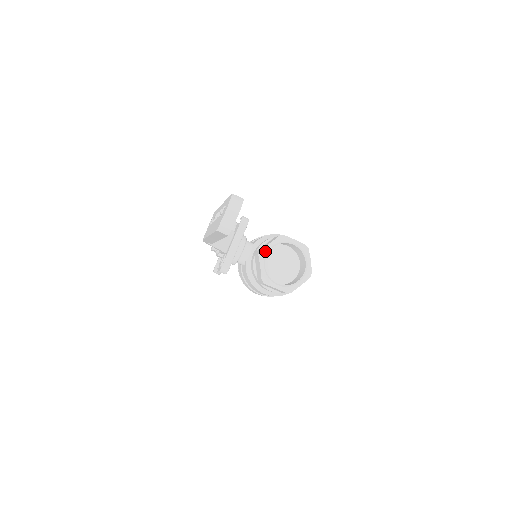
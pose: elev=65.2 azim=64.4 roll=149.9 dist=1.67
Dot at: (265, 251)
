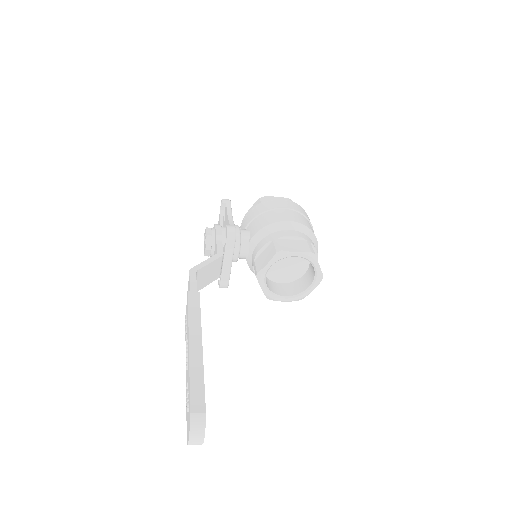
Dot at: (263, 274)
